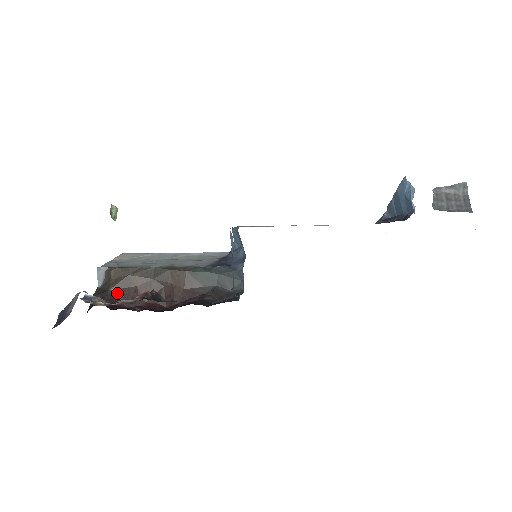
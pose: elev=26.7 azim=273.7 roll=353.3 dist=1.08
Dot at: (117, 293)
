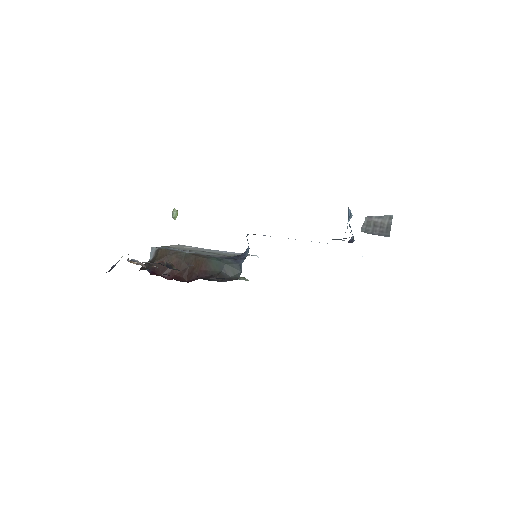
Dot at: (159, 265)
